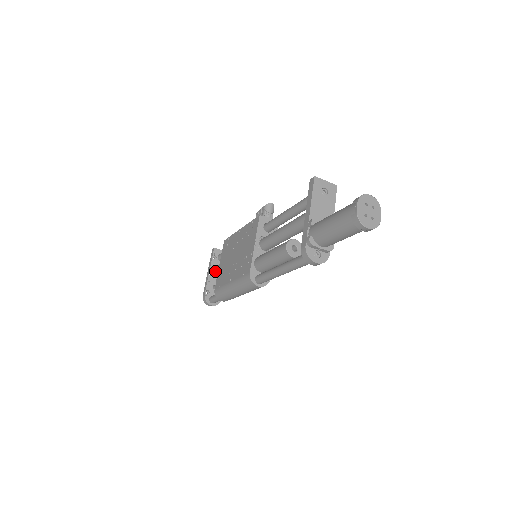
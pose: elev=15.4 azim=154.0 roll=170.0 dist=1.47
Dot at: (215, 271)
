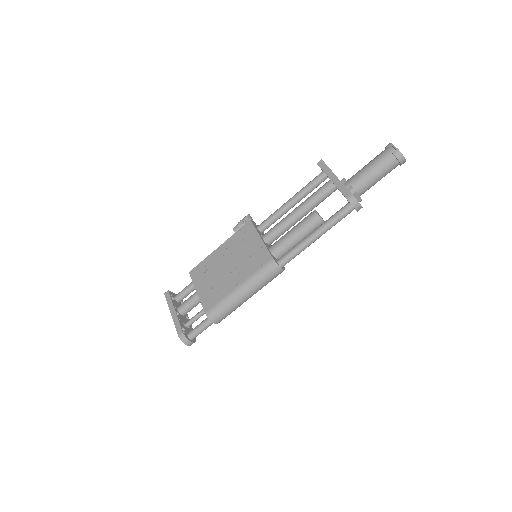
Dot at: (182, 308)
